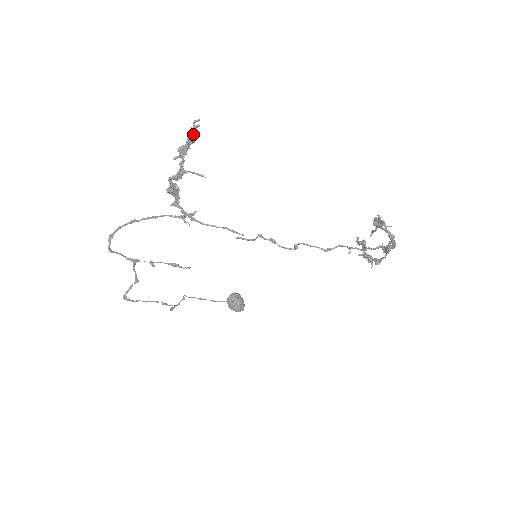
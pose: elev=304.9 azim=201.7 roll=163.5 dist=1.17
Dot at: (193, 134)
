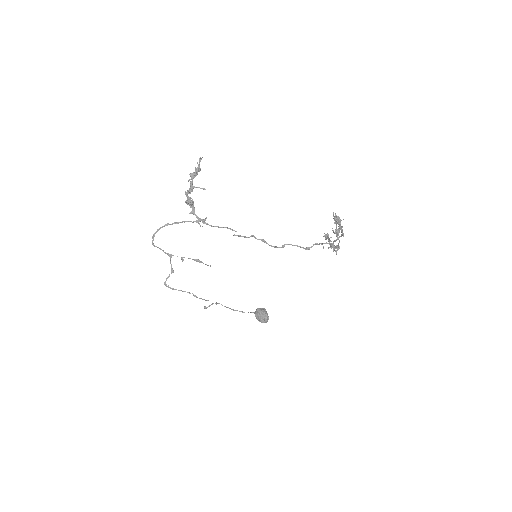
Dot at: (199, 165)
